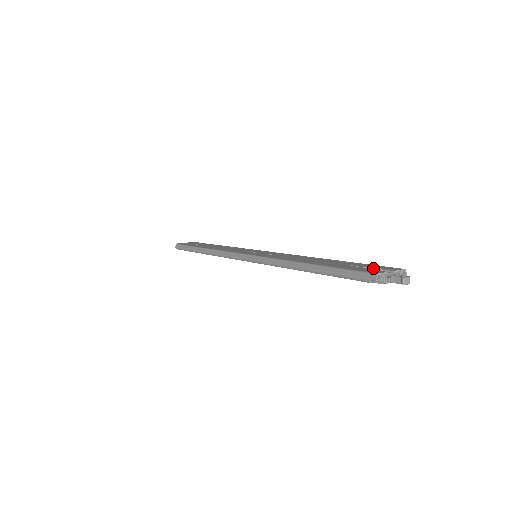
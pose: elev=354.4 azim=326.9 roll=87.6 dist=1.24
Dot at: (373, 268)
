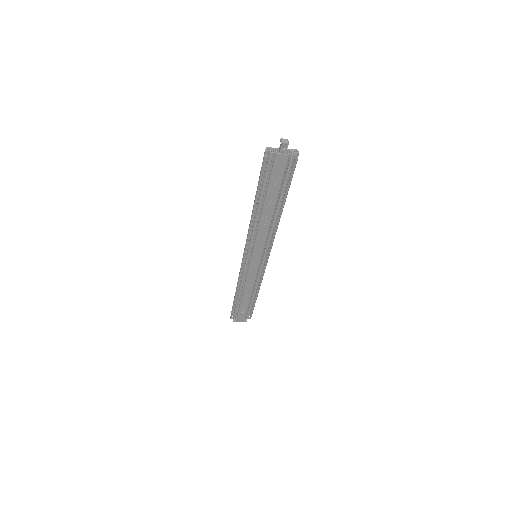
Dot at: occluded
